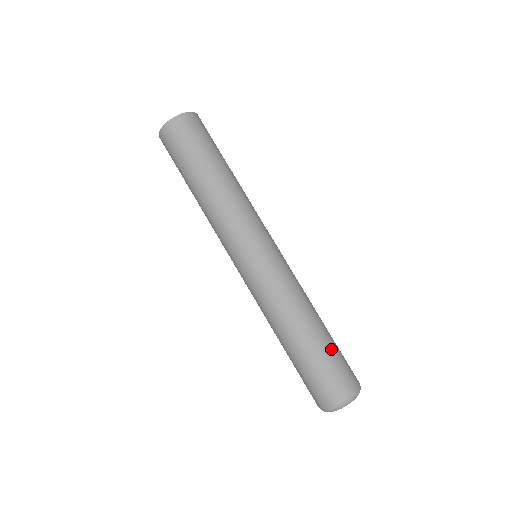
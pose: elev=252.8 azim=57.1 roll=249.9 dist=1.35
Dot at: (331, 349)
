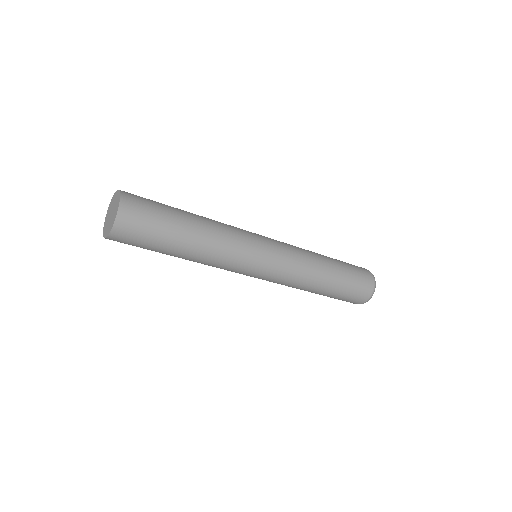
Dot at: (347, 269)
